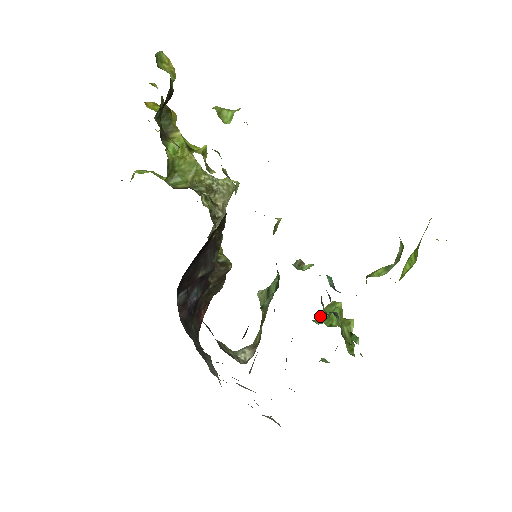
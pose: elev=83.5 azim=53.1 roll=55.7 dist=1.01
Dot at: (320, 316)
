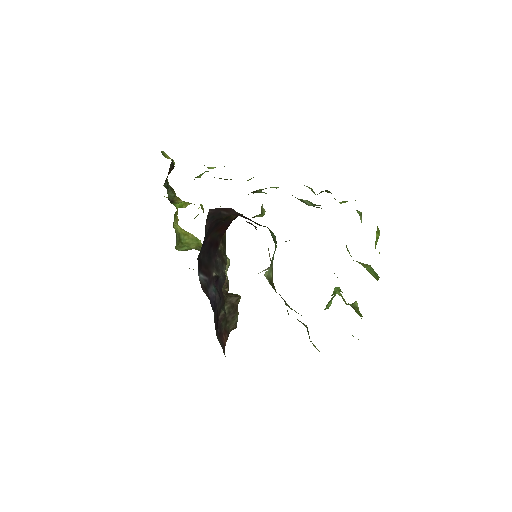
Dot at: (327, 307)
